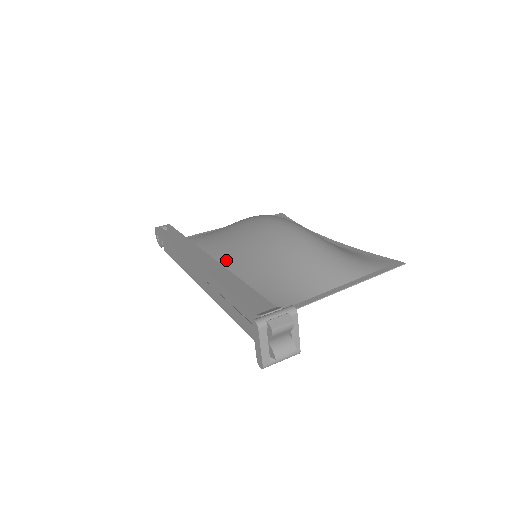
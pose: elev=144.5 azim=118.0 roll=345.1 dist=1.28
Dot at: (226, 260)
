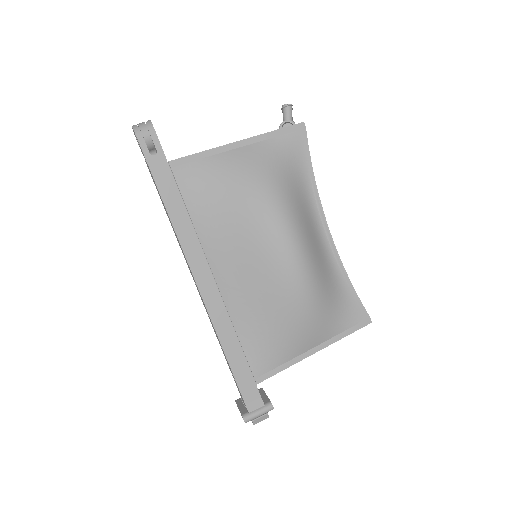
Dot at: (227, 275)
